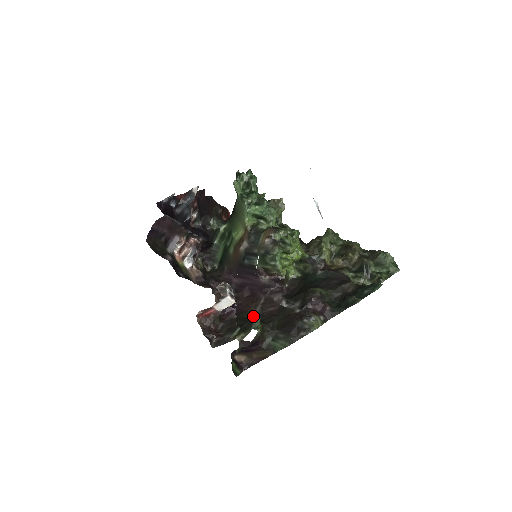
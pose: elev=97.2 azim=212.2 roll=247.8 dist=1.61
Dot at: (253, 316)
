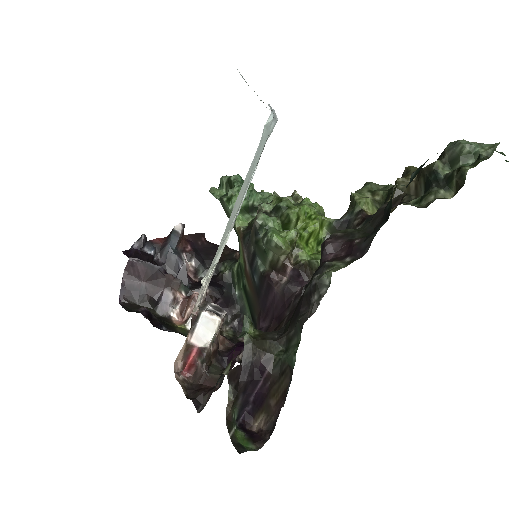
Dot at: occluded
